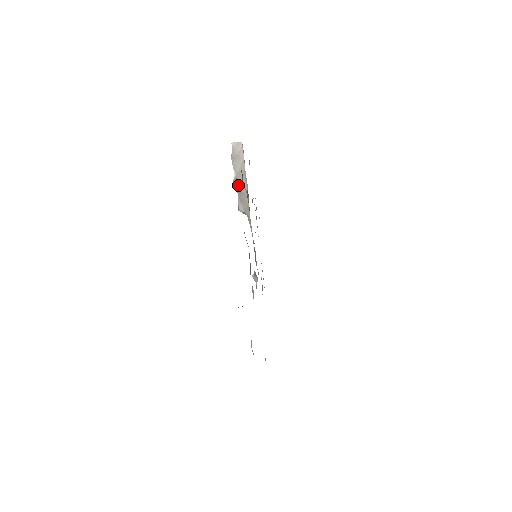
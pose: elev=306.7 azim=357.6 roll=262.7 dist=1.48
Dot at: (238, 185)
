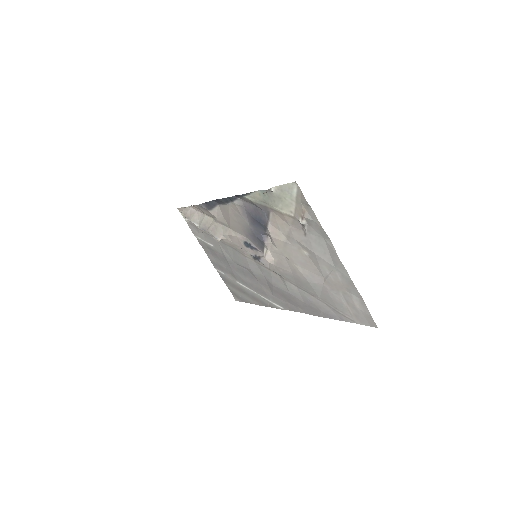
Dot at: (205, 227)
